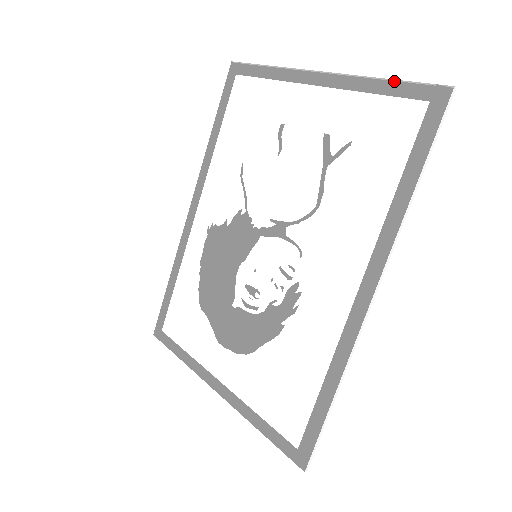
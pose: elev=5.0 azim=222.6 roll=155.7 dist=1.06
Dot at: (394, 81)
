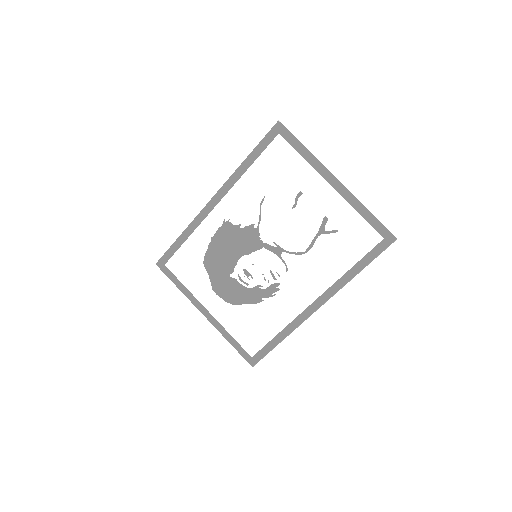
Dot at: occluded
